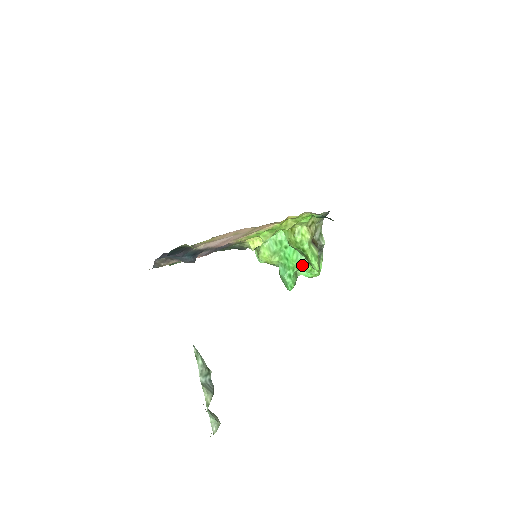
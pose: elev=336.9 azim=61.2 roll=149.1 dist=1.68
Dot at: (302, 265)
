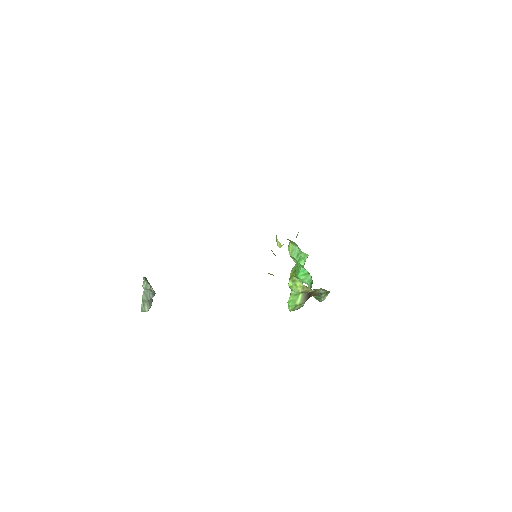
Dot at: occluded
